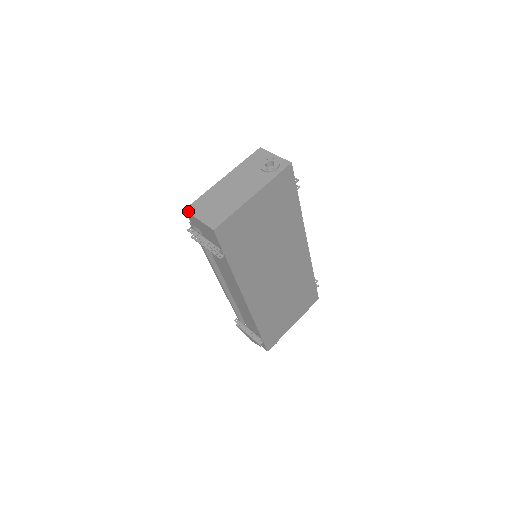
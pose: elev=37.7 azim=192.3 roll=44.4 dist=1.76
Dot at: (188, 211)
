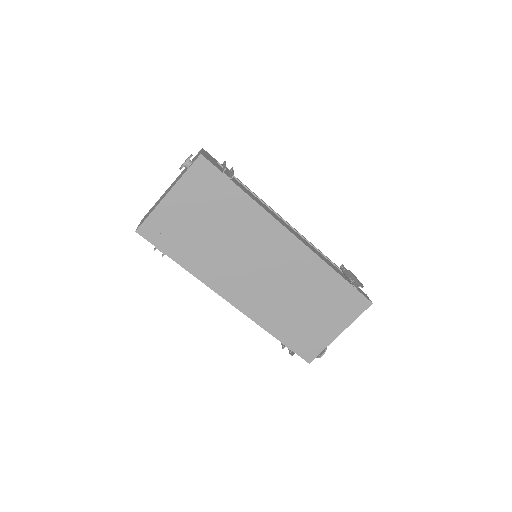
Dot at: occluded
